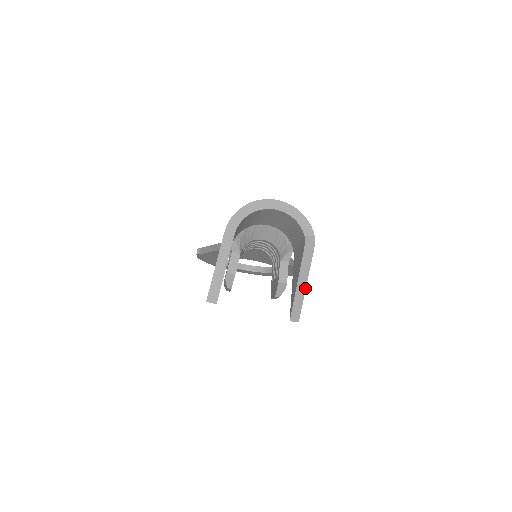
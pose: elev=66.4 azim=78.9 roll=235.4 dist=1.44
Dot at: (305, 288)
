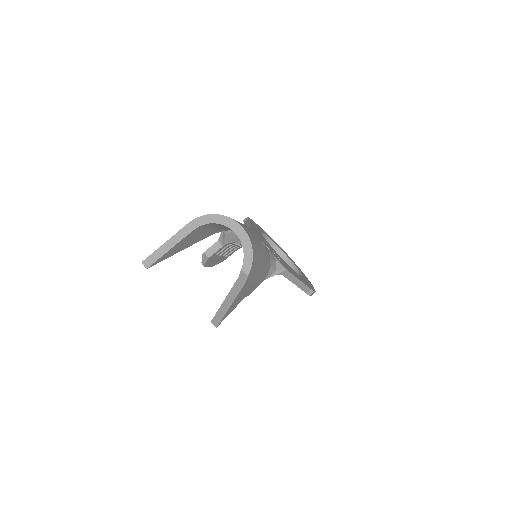
Dot at: (229, 308)
